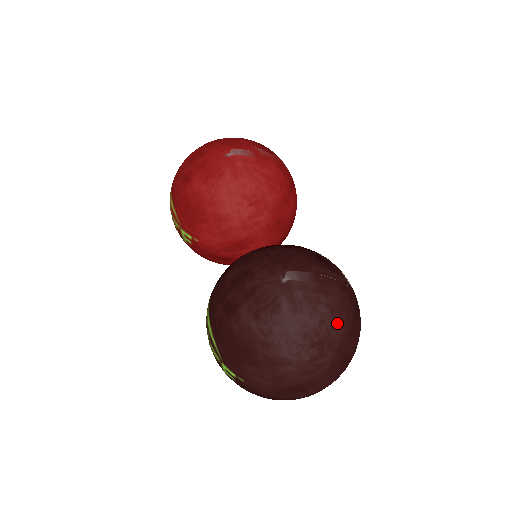
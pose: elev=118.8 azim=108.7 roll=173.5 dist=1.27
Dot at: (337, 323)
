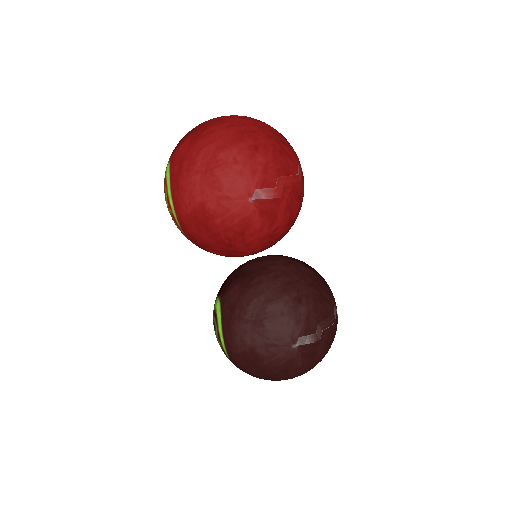
Dot at: (324, 356)
